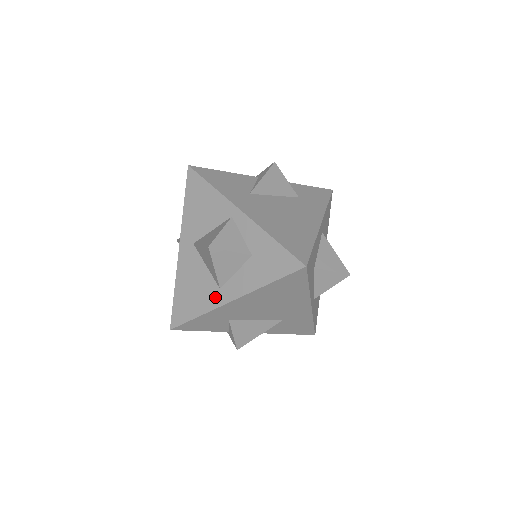
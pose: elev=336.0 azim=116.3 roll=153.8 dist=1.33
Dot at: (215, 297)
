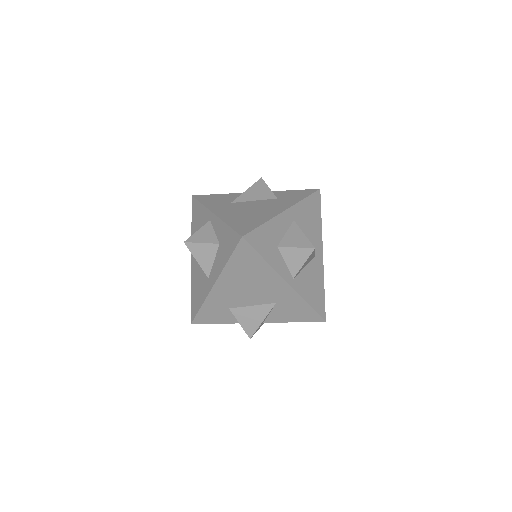
Dot at: (207, 286)
